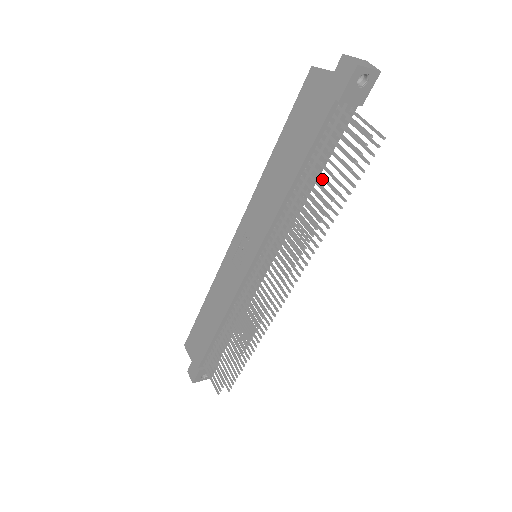
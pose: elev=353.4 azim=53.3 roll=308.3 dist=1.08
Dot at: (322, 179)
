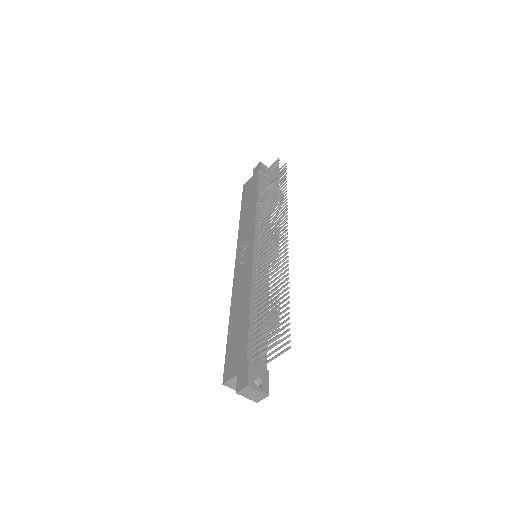
Dot at: (269, 185)
